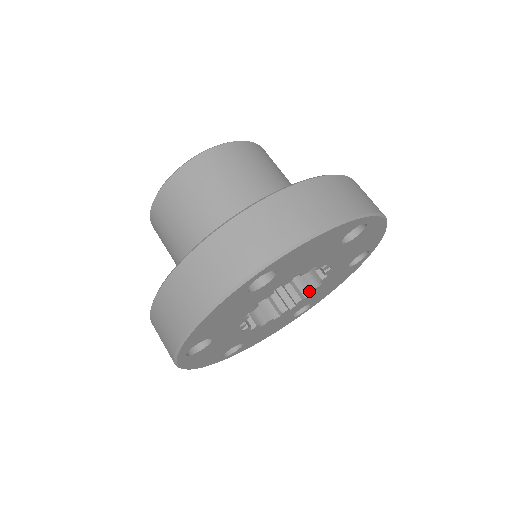
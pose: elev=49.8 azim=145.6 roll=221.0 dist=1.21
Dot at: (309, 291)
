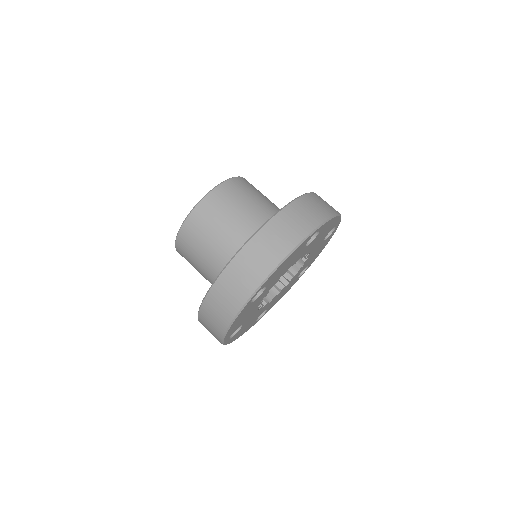
Dot at: (281, 288)
